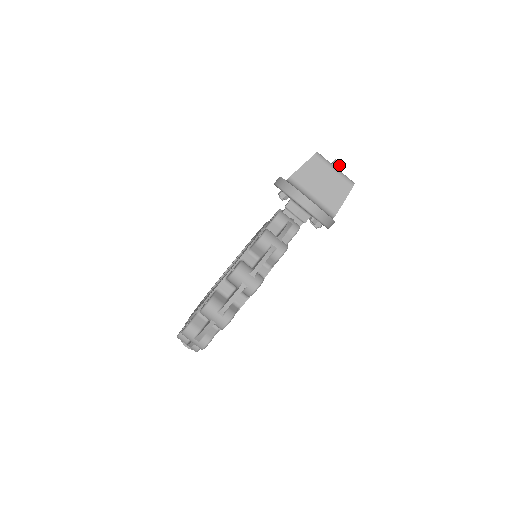
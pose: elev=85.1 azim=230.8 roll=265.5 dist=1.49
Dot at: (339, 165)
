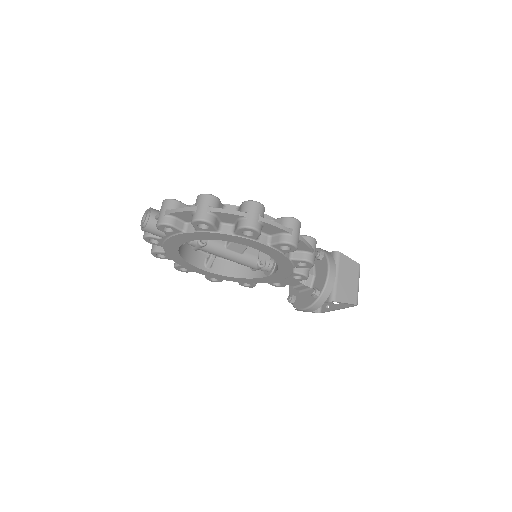
Dot at: occluded
